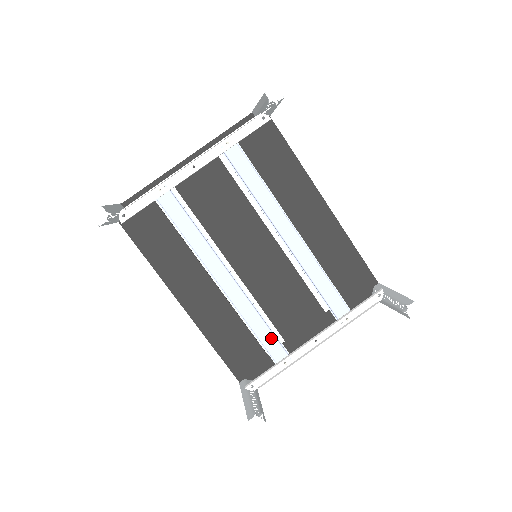
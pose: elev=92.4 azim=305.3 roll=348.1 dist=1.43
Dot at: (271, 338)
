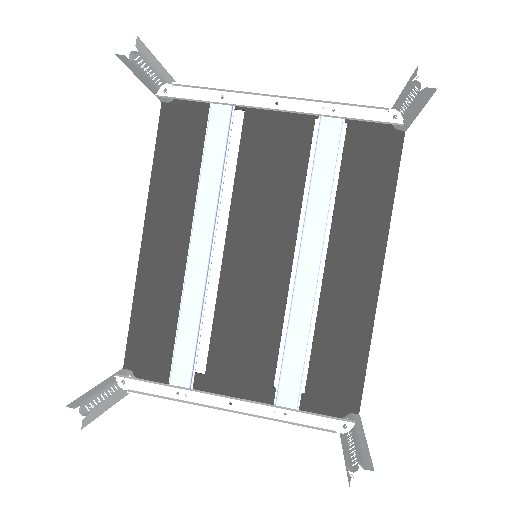
Dot at: (189, 352)
